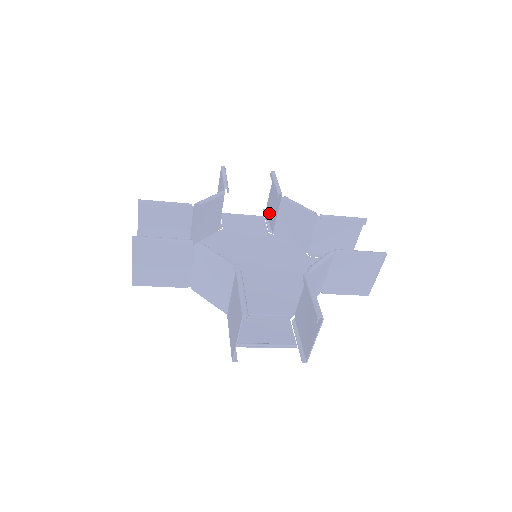
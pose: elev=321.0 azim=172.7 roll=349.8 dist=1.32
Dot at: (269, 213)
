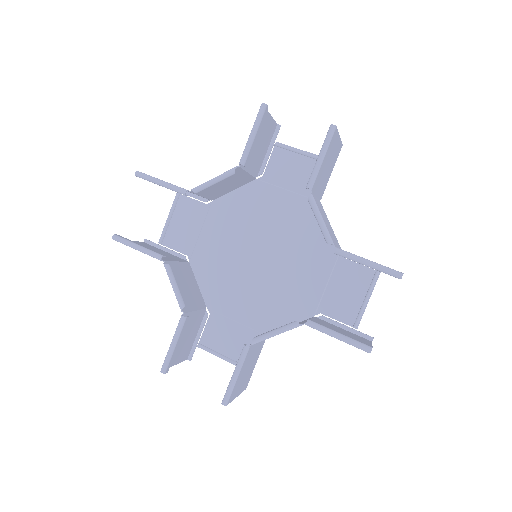
Dot at: occluded
